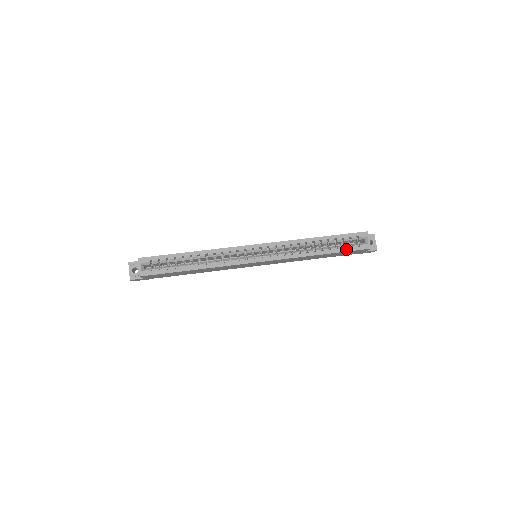
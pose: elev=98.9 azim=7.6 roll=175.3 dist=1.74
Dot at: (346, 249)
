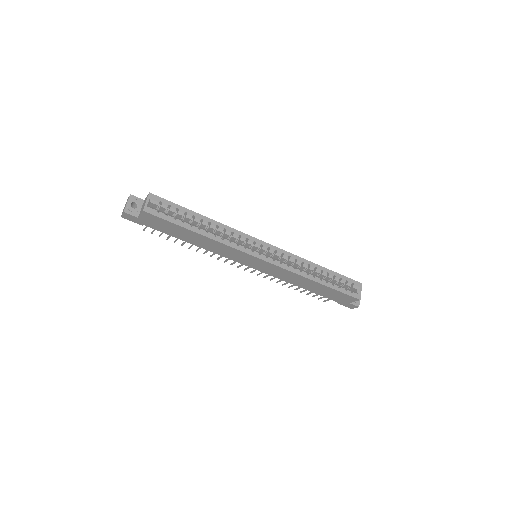
Dot at: (340, 289)
